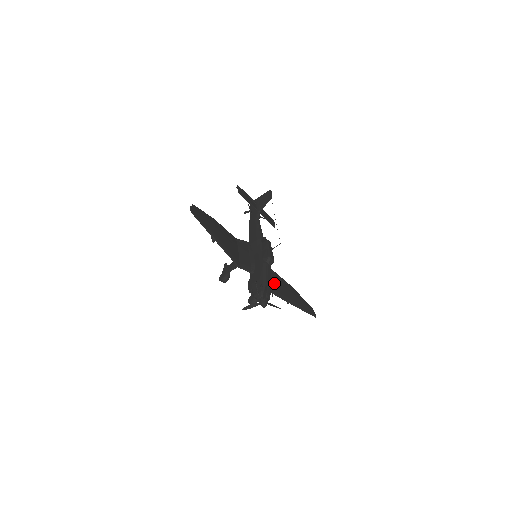
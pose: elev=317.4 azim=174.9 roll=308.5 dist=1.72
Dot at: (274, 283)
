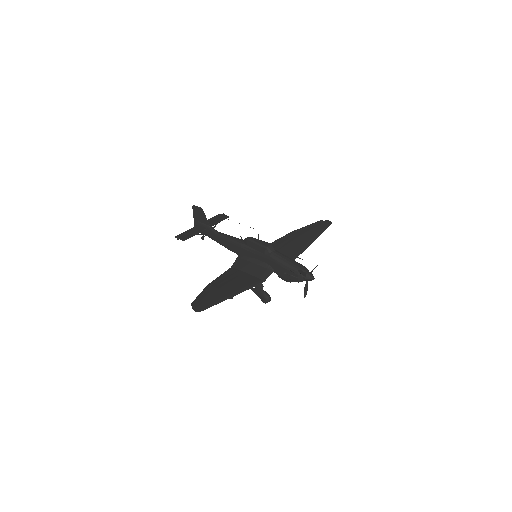
Dot at: (287, 249)
